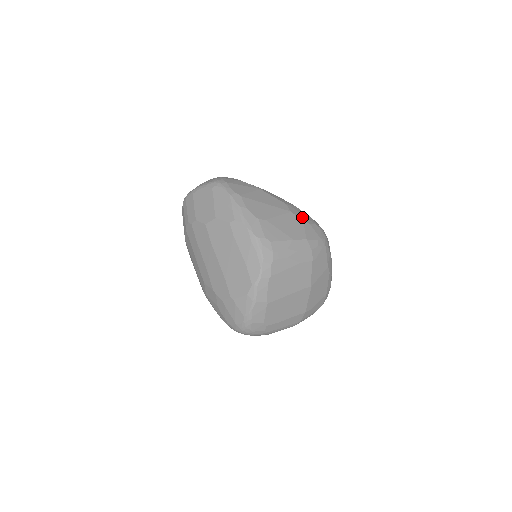
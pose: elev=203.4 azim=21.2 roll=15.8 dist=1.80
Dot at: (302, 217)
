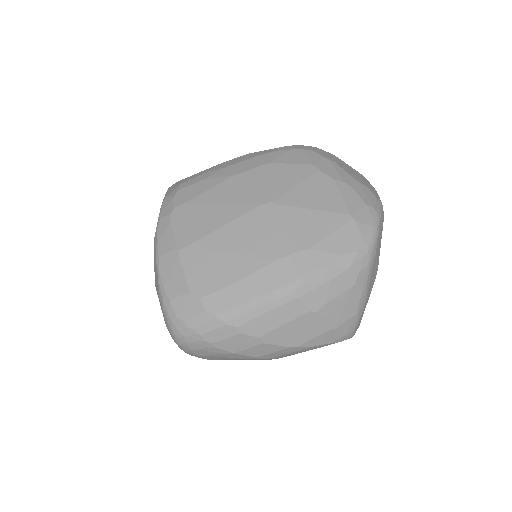
Dot at: occluded
